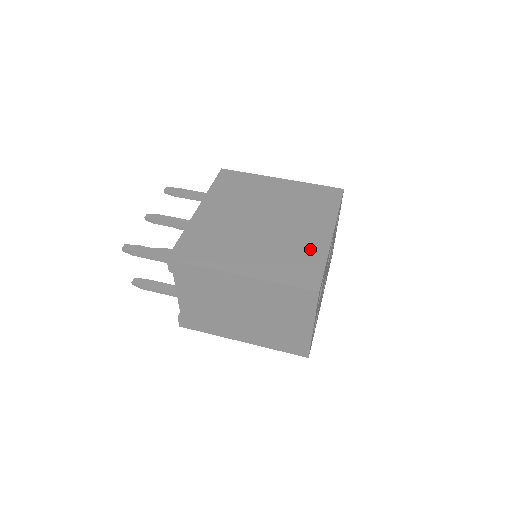
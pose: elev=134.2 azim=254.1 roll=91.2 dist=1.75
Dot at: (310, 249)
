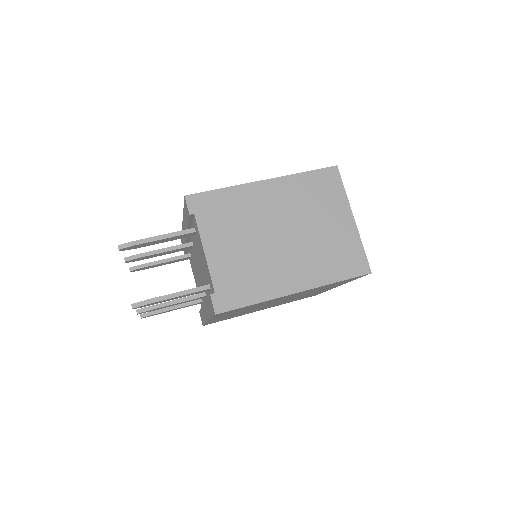
Dot at: occluded
